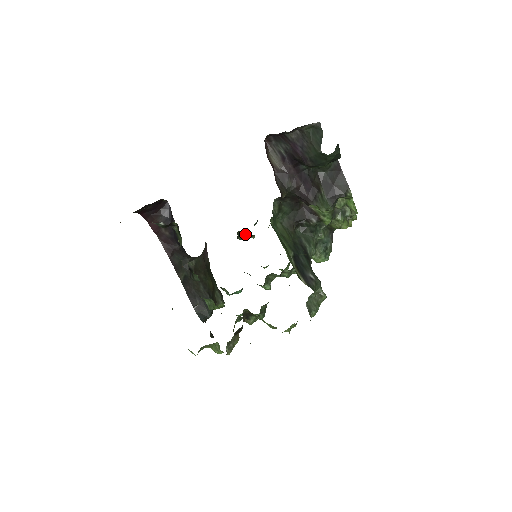
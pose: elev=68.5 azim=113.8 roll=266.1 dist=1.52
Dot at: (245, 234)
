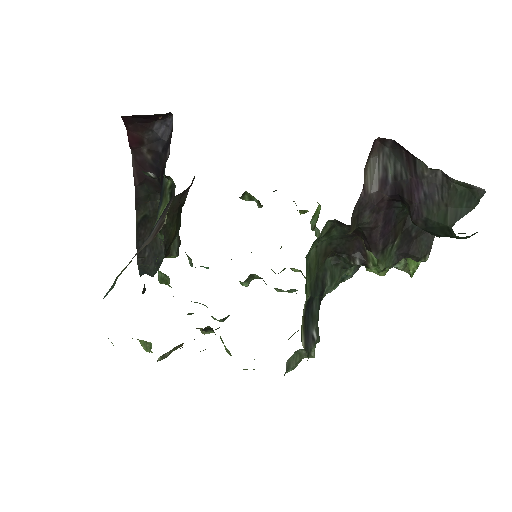
Dot at: (252, 197)
